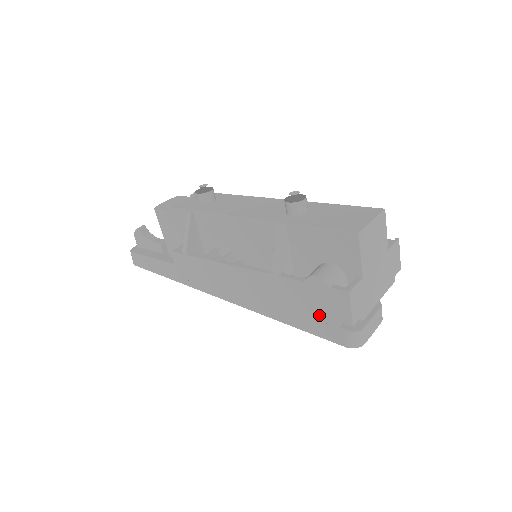
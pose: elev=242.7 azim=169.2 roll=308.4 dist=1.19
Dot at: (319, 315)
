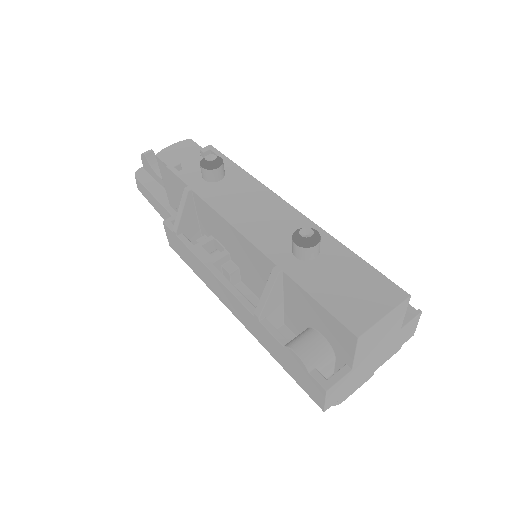
Dot at: (294, 378)
